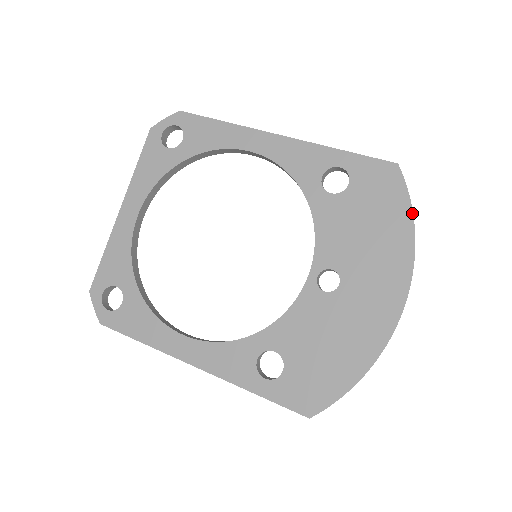
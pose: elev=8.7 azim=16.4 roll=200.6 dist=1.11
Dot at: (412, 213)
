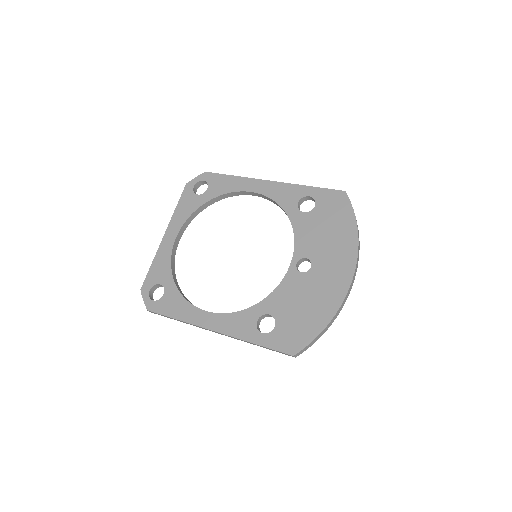
Dot at: (355, 219)
